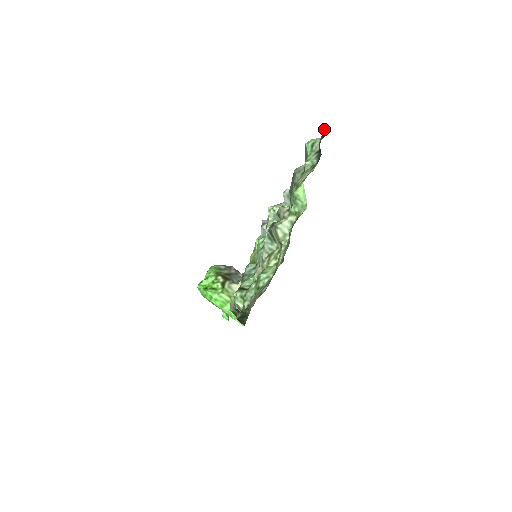
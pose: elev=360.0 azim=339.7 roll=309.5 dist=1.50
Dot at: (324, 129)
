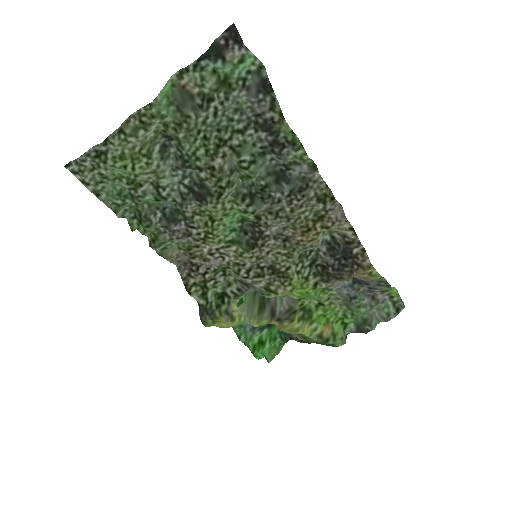
Dot at: (232, 25)
